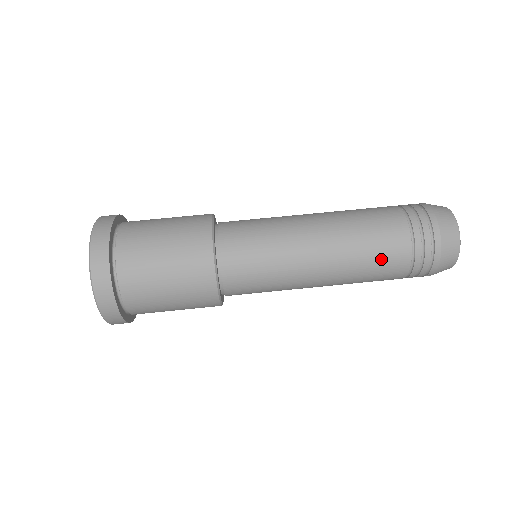
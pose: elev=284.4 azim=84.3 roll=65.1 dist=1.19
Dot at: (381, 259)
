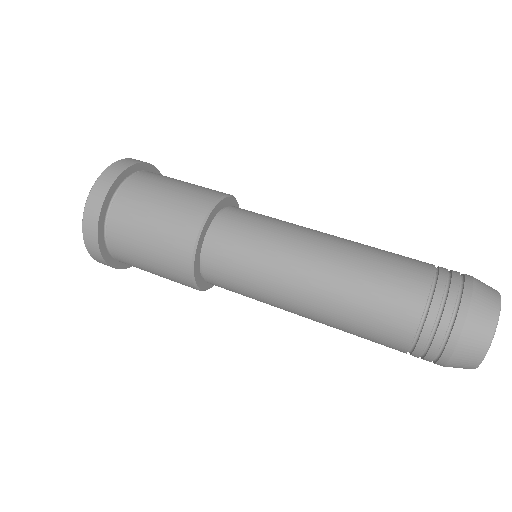
Dot at: (376, 321)
